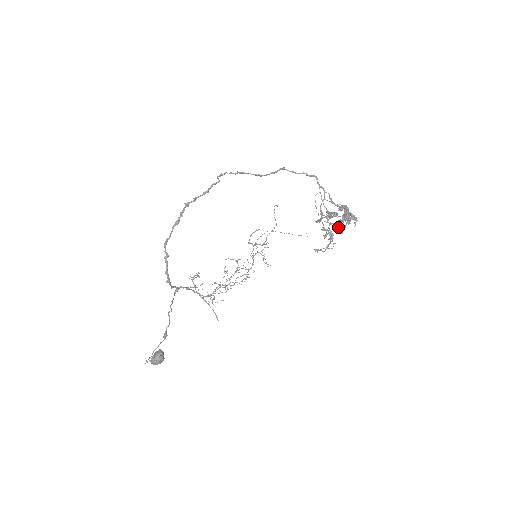
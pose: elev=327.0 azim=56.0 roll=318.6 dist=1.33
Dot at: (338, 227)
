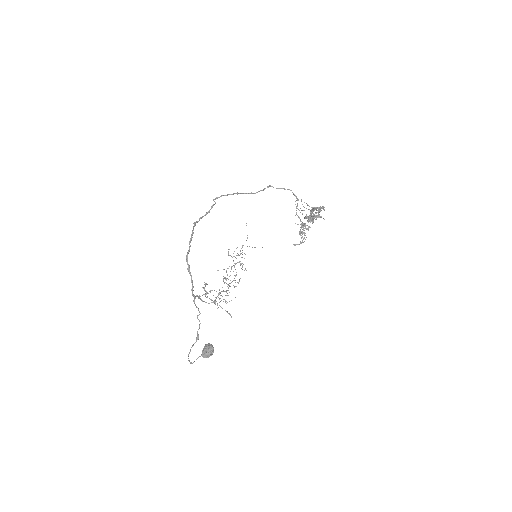
Dot at: occluded
